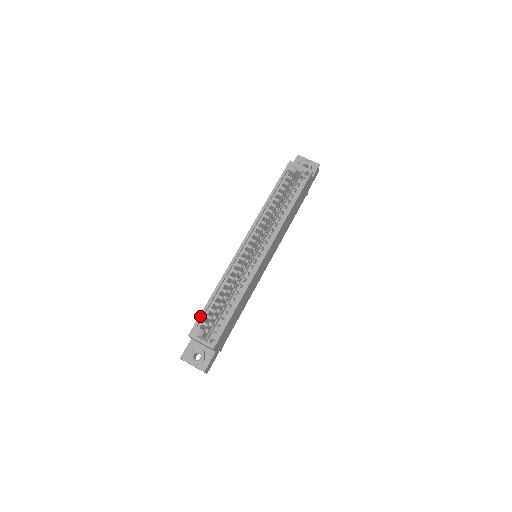
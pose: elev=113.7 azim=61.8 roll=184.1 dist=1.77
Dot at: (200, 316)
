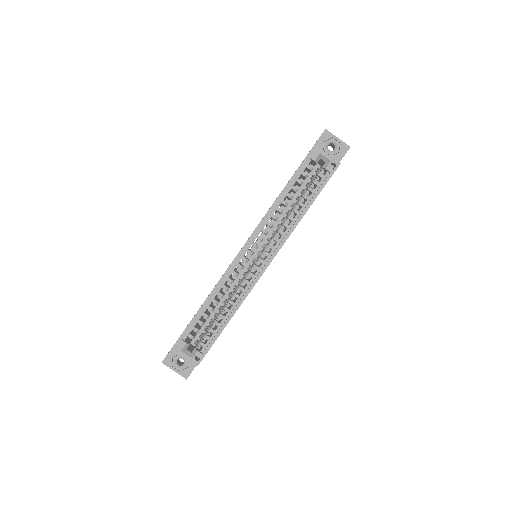
Dot at: (186, 329)
